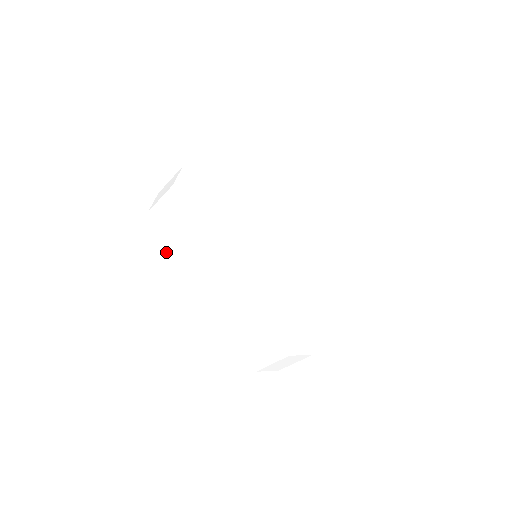
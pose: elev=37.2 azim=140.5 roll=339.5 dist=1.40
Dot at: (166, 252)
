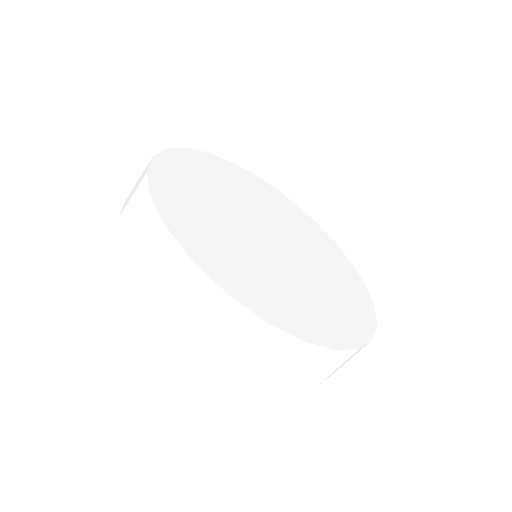
Dot at: occluded
